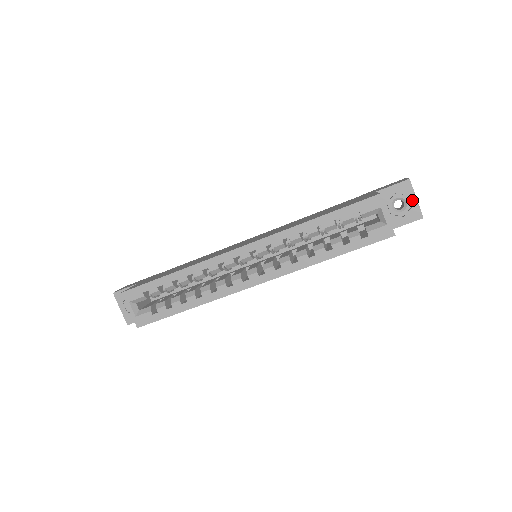
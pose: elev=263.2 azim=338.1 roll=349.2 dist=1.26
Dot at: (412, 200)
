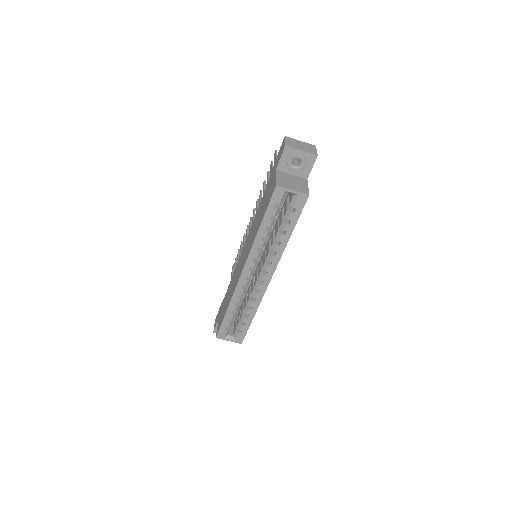
Dot at: (300, 154)
